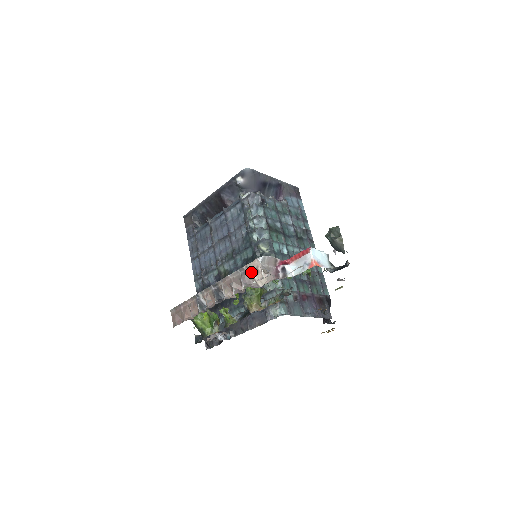
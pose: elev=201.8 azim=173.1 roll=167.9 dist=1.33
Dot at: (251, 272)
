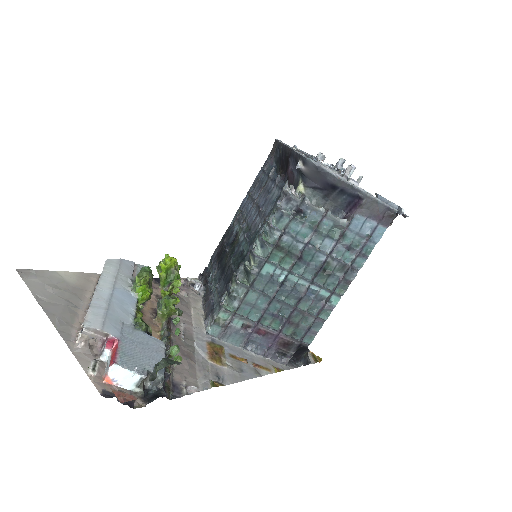
Dot at: occluded
